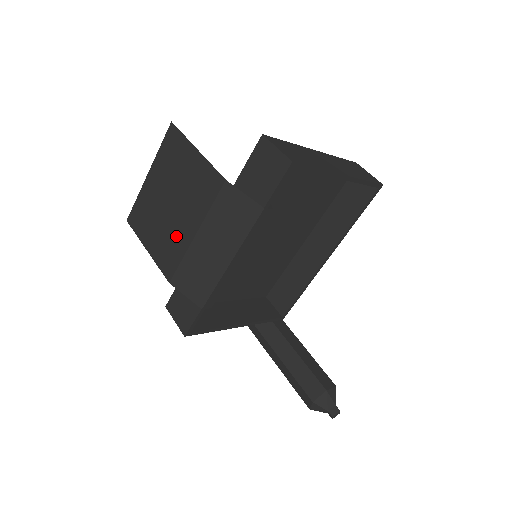
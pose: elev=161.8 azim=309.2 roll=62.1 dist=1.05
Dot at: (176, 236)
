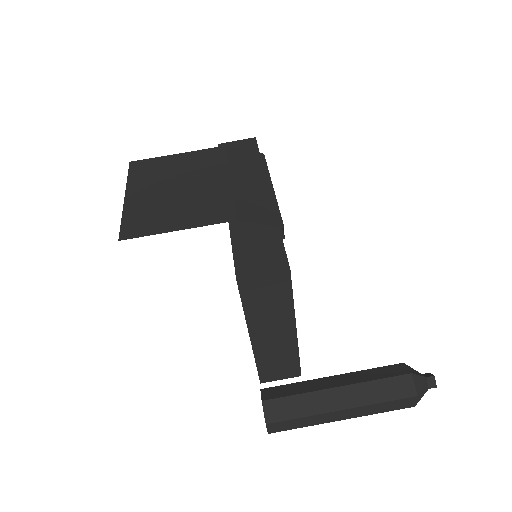
Dot at: (209, 195)
